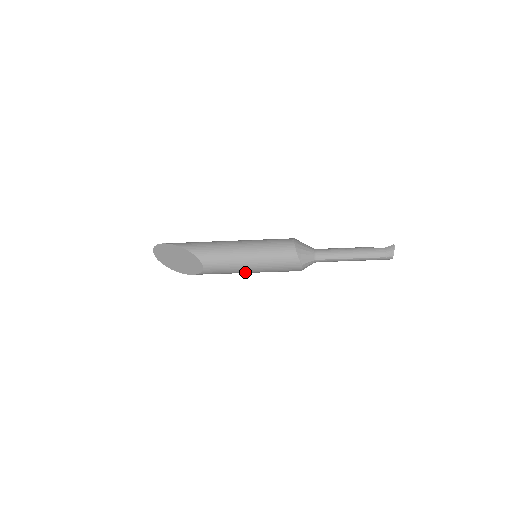
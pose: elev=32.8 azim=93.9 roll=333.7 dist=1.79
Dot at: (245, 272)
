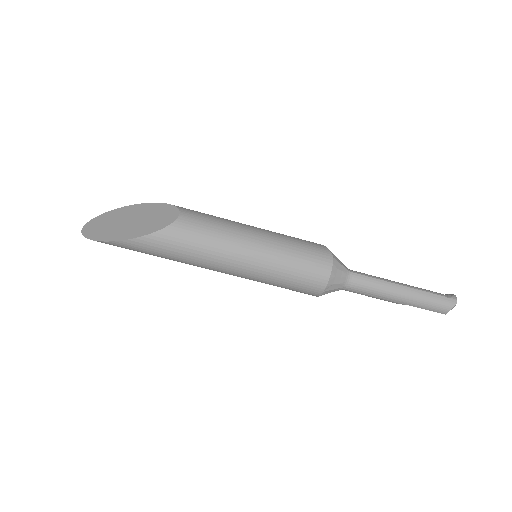
Dot at: (242, 250)
